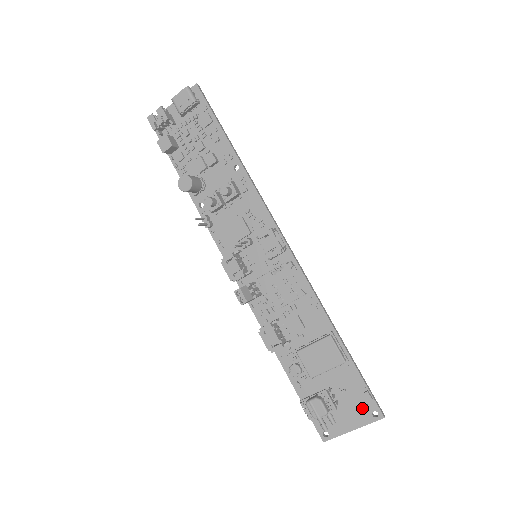
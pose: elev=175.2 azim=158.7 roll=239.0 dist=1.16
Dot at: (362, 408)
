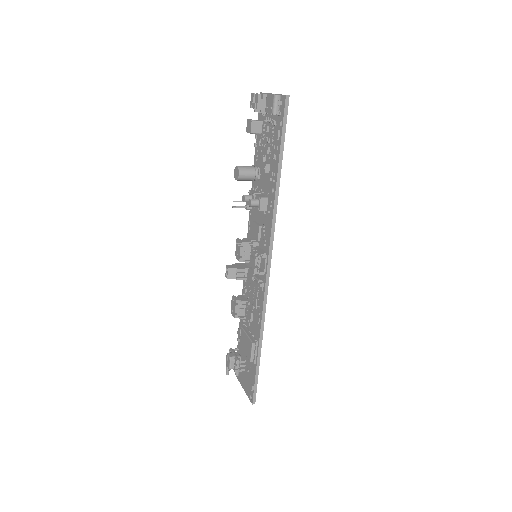
Dot at: (249, 387)
